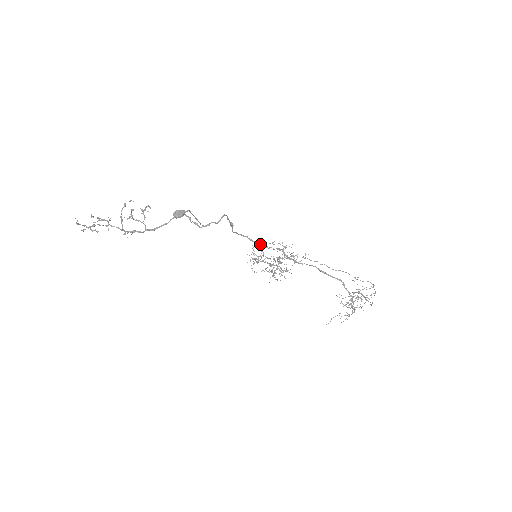
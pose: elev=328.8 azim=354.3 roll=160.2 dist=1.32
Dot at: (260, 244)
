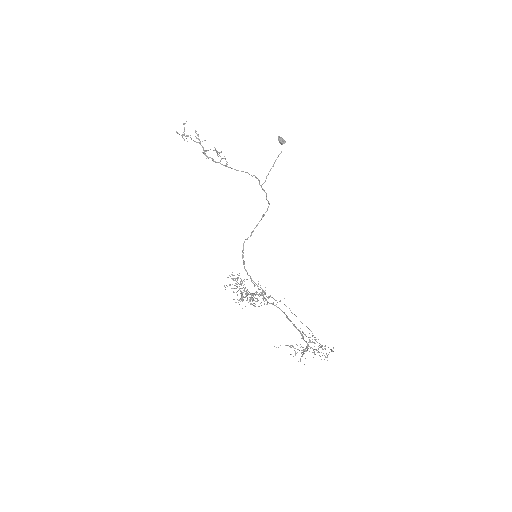
Dot at: (248, 275)
